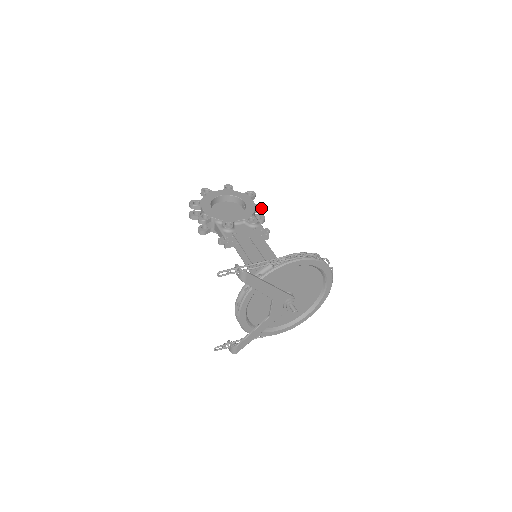
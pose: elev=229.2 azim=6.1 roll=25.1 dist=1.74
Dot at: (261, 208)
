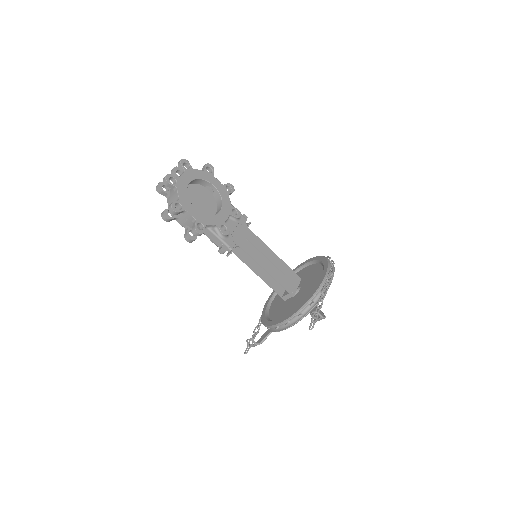
Dot at: (227, 187)
